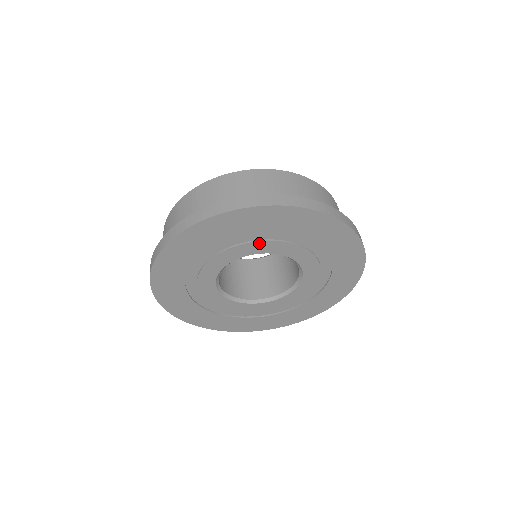
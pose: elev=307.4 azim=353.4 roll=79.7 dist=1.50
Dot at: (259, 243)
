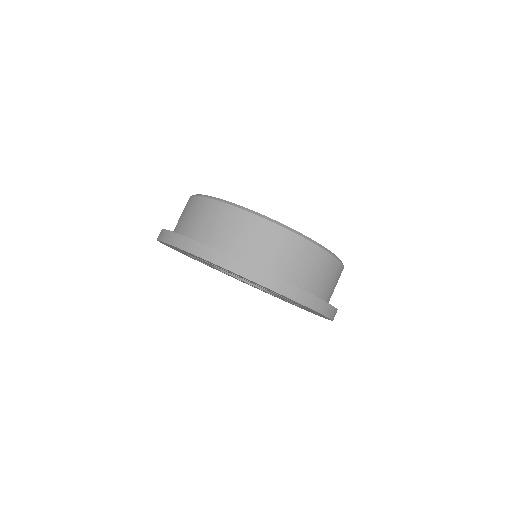
Dot at: (264, 288)
